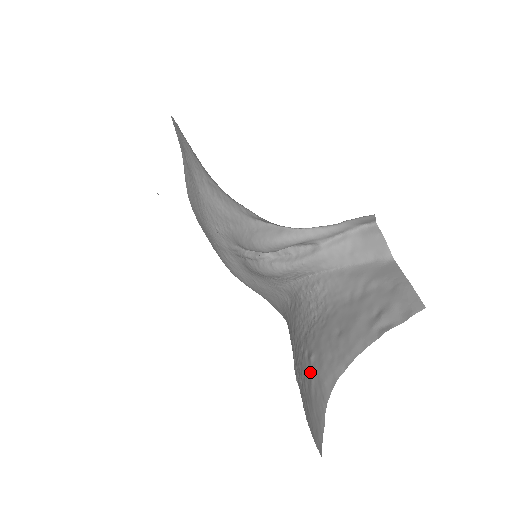
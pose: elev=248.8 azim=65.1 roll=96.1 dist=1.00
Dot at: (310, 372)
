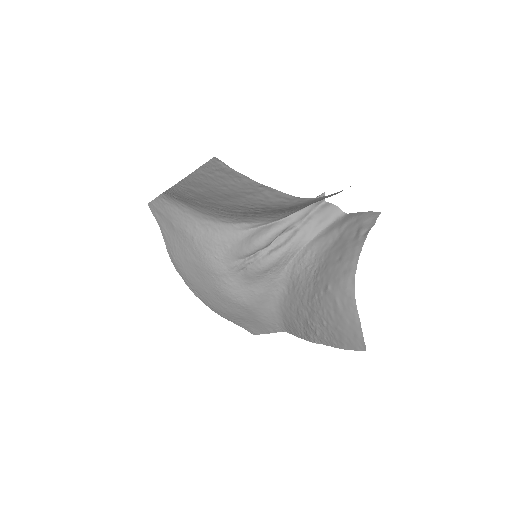
Dot at: (332, 297)
